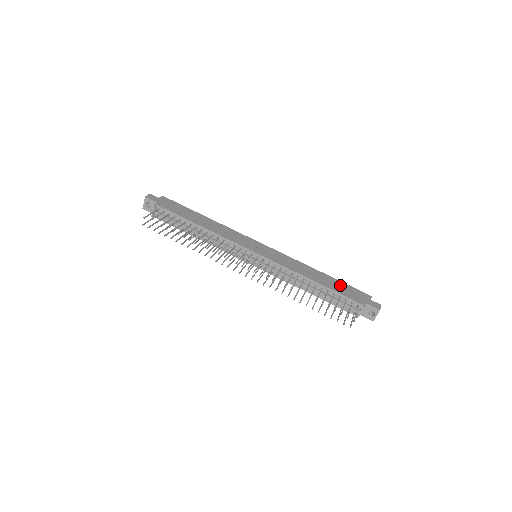
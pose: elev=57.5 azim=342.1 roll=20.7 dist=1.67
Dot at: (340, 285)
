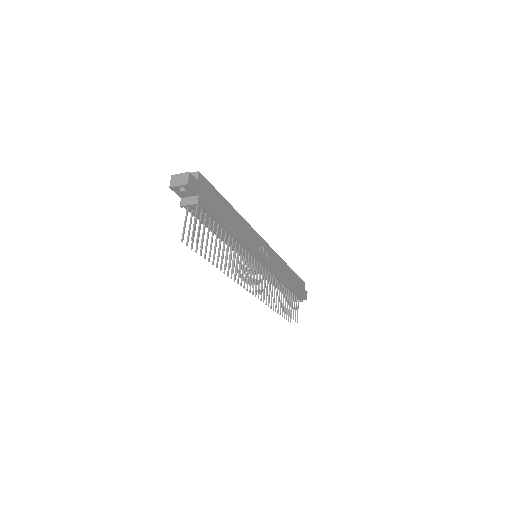
Dot at: (295, 280)
